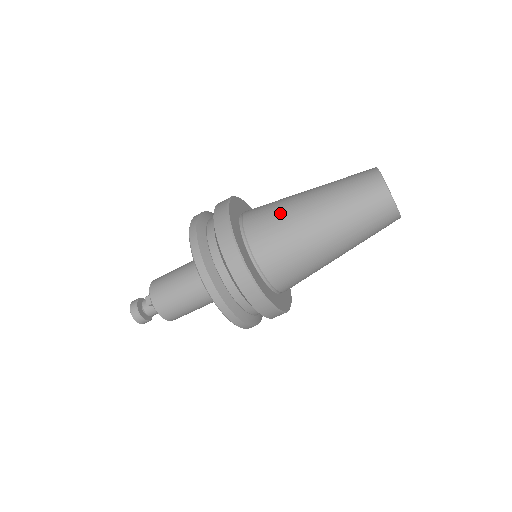
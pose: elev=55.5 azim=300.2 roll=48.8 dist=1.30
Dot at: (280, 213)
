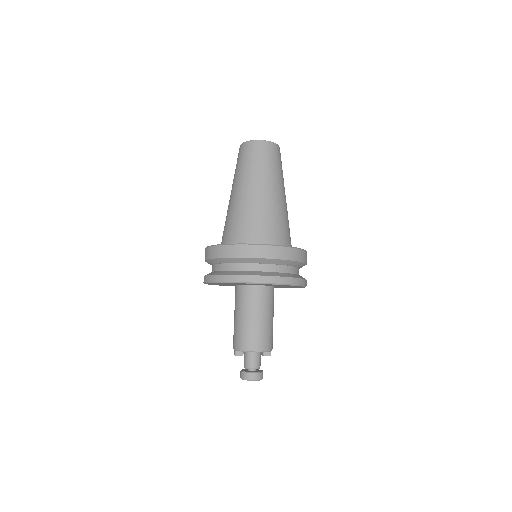
Dot at: occluded
